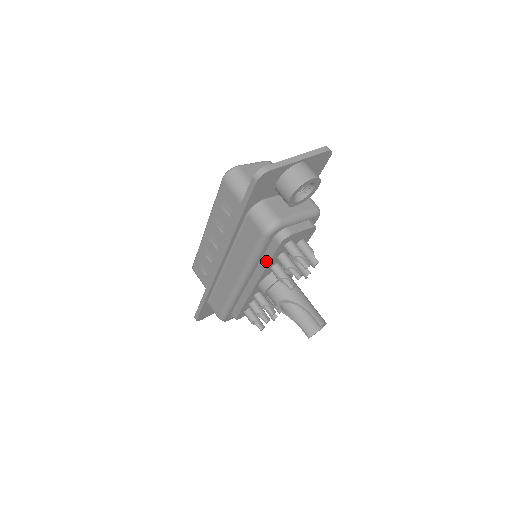
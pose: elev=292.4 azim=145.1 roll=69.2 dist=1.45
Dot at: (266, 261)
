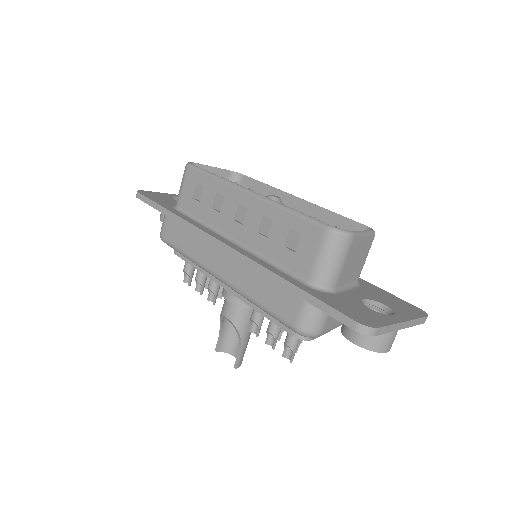
Dot at: (263, 311)
